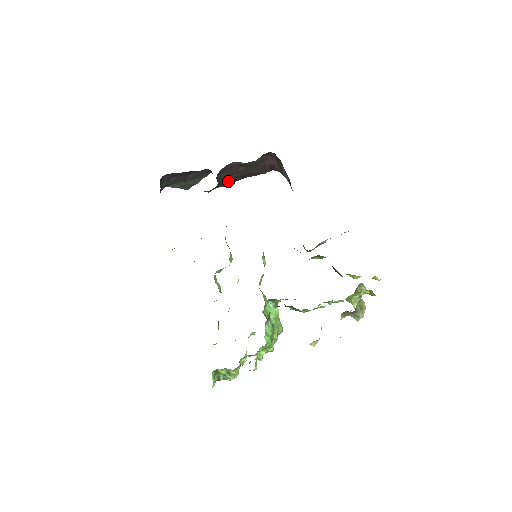
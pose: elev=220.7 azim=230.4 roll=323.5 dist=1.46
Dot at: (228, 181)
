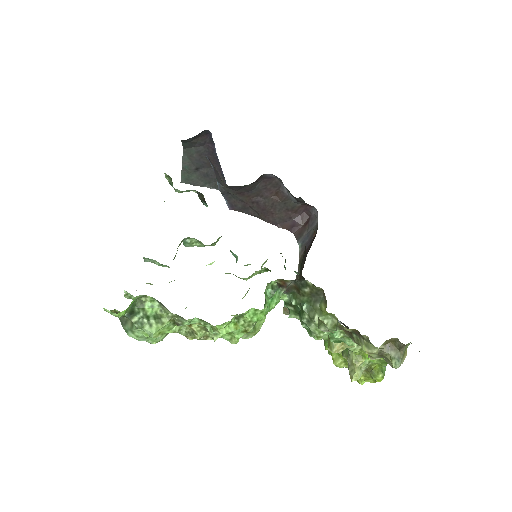
Dot at: (245, 200)
